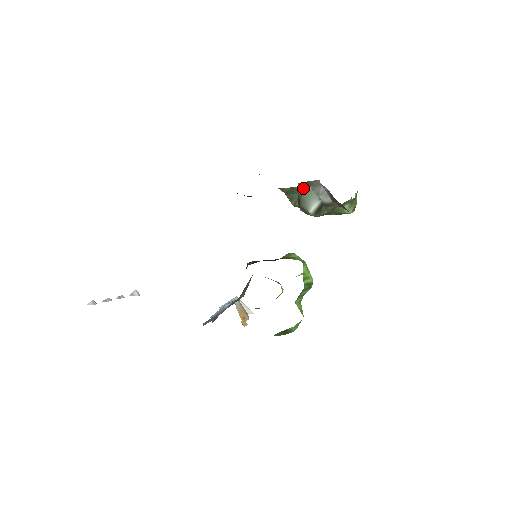
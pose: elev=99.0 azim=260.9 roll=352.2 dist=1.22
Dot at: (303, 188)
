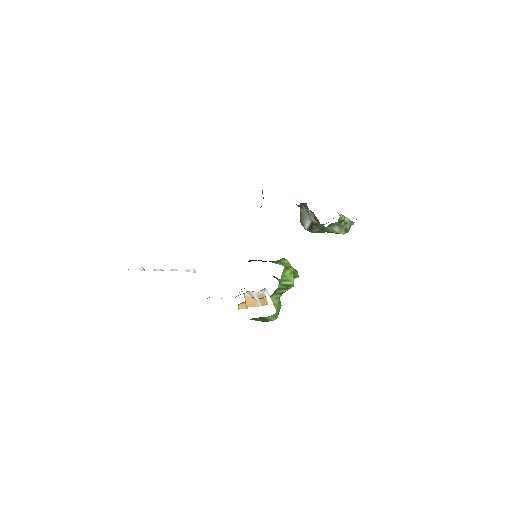
Dot at: (301, 208)
